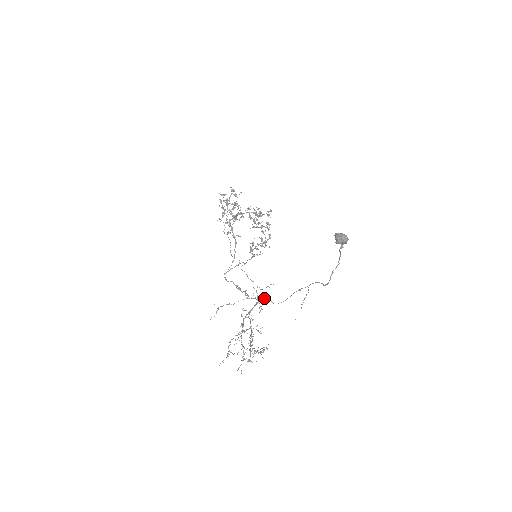
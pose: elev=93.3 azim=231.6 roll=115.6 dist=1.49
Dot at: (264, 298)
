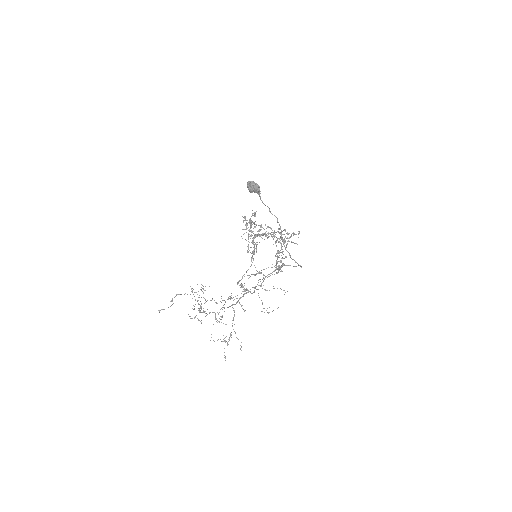
Dot at: (252, 287)
